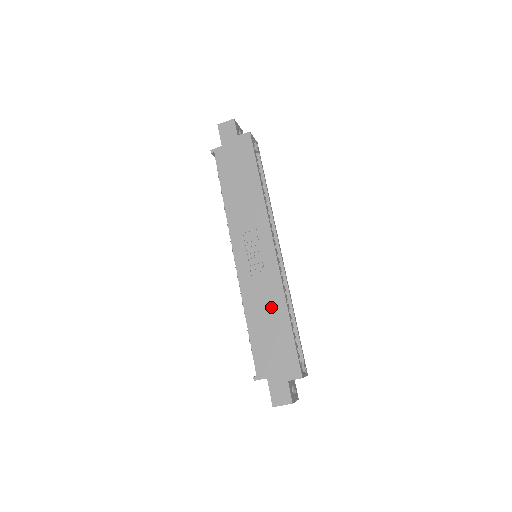
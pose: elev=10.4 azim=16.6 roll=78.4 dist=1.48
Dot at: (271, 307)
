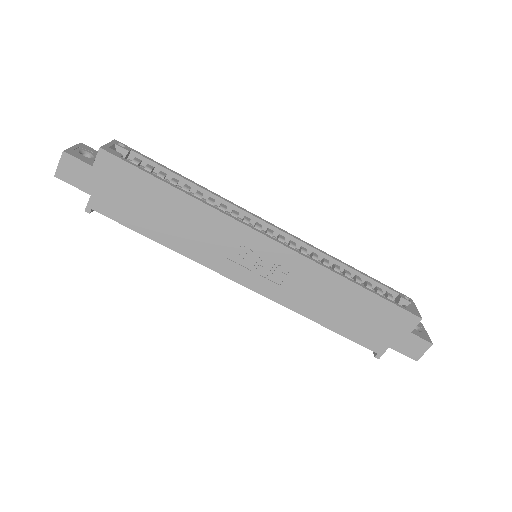
Dot at: (330, 293)
